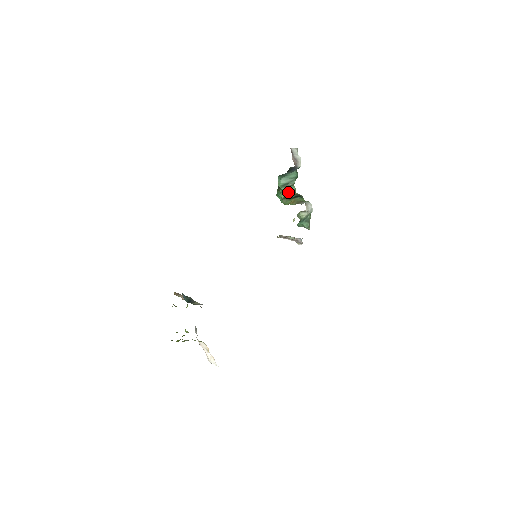
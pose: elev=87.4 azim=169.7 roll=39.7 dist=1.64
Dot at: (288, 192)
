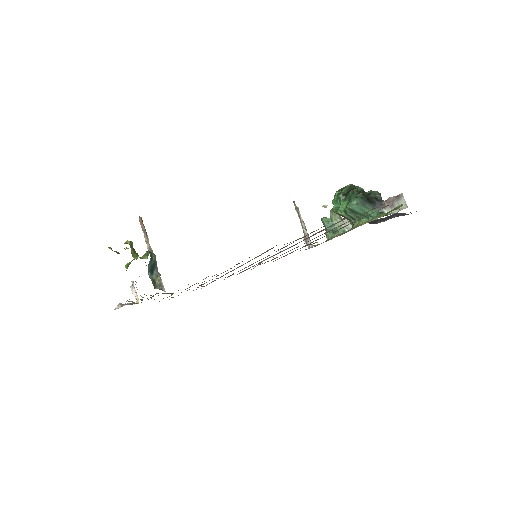
Dot at: (348, 216)
